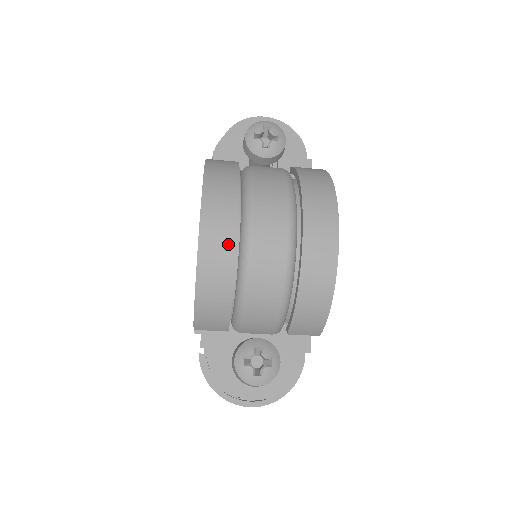
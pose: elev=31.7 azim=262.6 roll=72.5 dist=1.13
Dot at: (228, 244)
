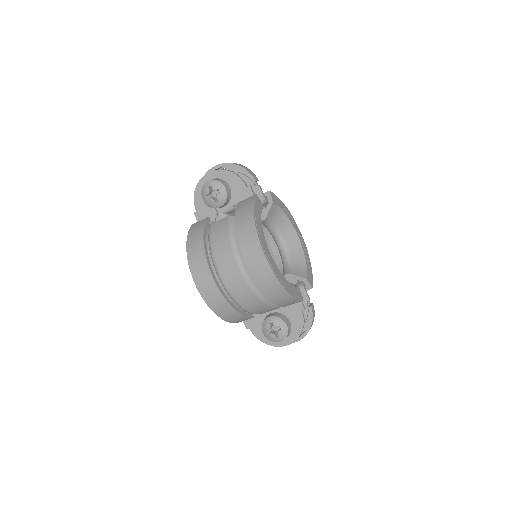
Dot at: (215, 292)
